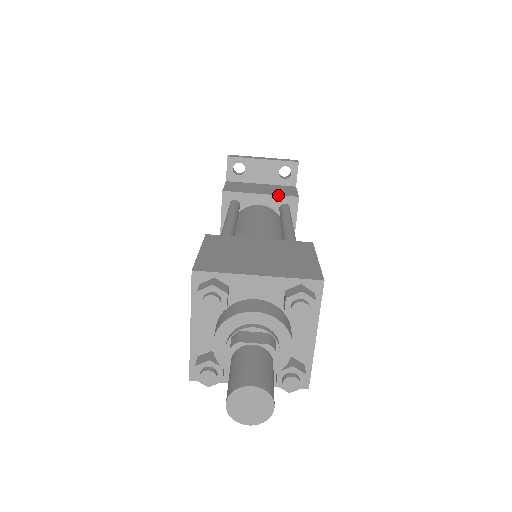
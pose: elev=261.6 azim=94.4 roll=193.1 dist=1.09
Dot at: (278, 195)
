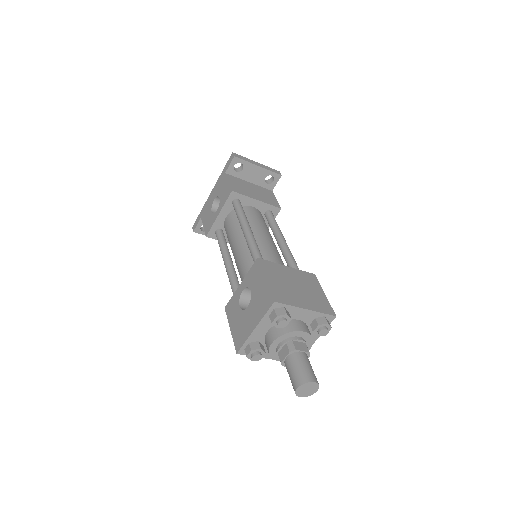
Dot at: (268, 204)
